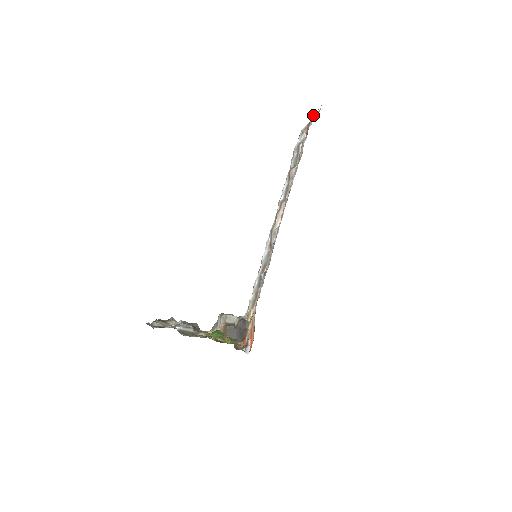
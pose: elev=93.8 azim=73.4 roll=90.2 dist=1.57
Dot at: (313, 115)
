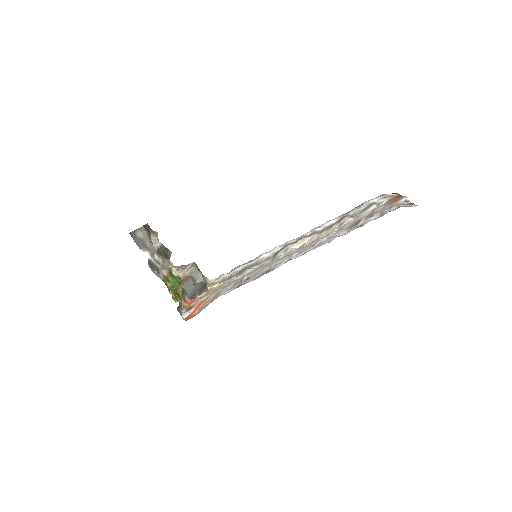
Dot at: (405, 199)
